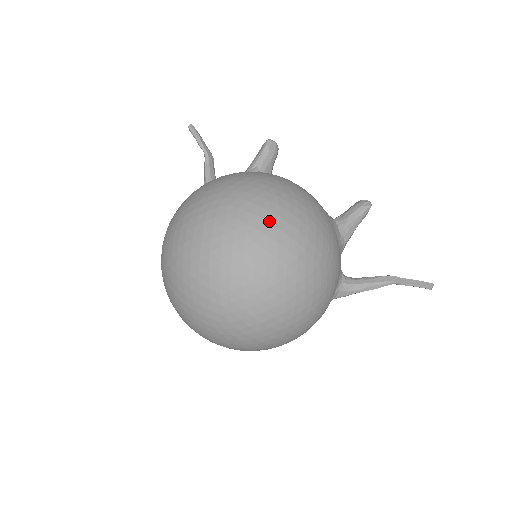
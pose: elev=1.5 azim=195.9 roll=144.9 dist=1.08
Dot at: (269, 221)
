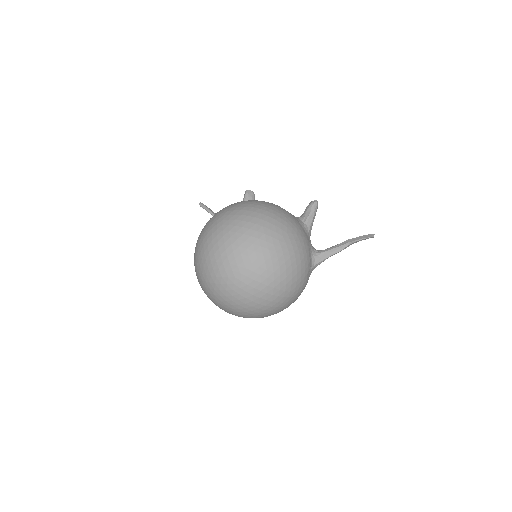
Dot at: (248, 215)
